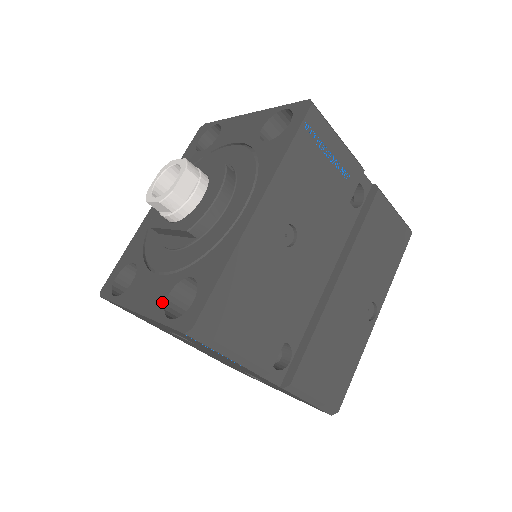
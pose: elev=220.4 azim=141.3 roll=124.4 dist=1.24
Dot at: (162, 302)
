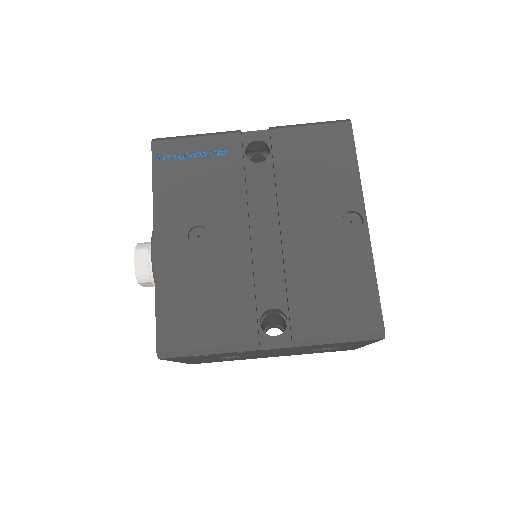
Dot at: occluded
